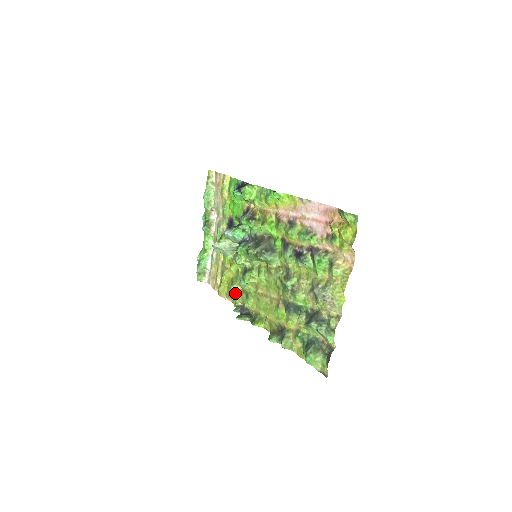
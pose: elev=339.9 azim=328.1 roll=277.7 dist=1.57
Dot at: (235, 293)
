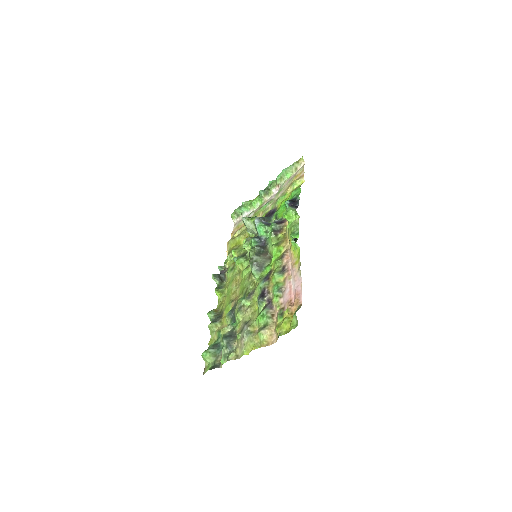
Dot at: (232, 256)
